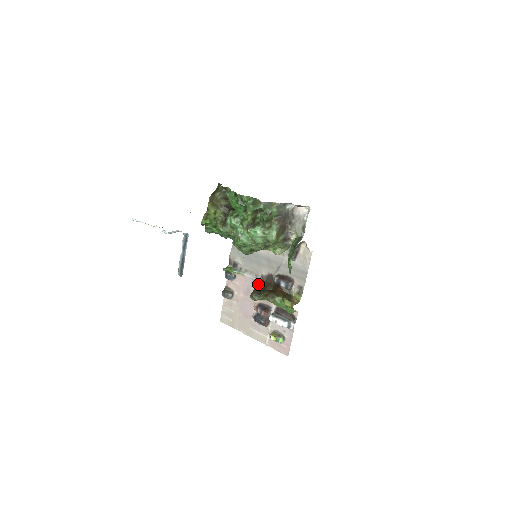
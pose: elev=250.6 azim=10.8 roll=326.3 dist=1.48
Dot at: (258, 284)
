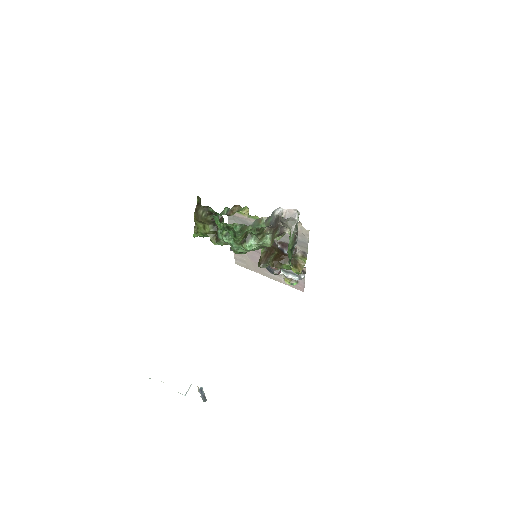
Dot at: (263, 248)
